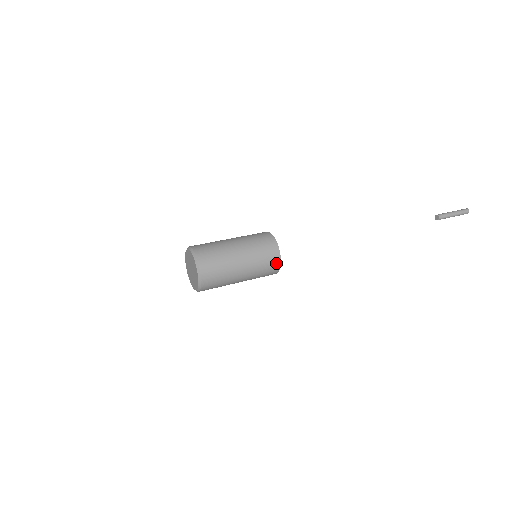
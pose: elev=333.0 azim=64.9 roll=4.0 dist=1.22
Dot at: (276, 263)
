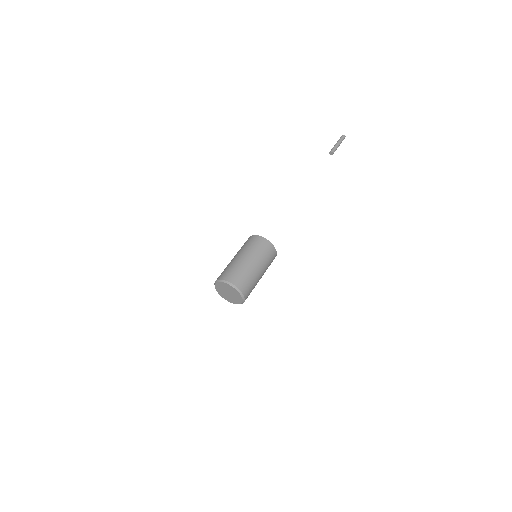
Dot at: (274, 258)
